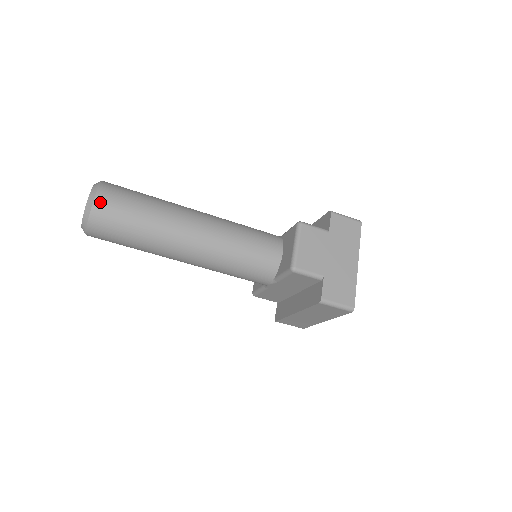
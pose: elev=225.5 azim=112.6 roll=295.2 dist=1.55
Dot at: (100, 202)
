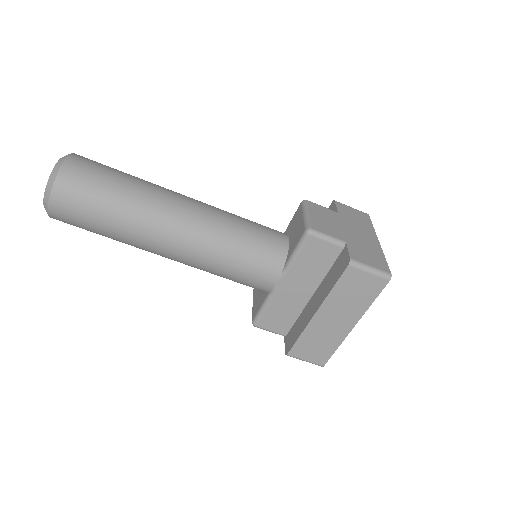
Dot at: (73, 161)
